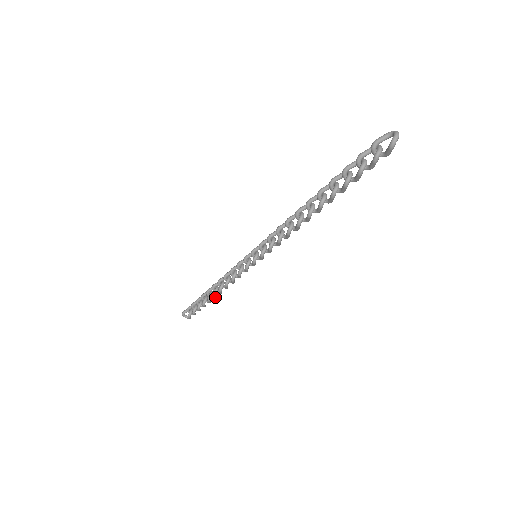
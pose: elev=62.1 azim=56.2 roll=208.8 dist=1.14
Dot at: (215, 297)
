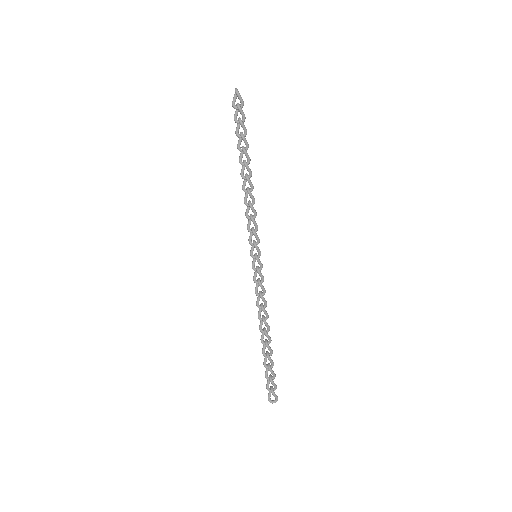
Dot at: (269, 337)
